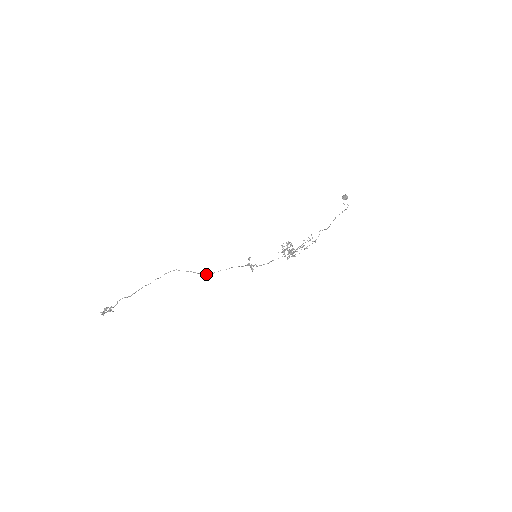
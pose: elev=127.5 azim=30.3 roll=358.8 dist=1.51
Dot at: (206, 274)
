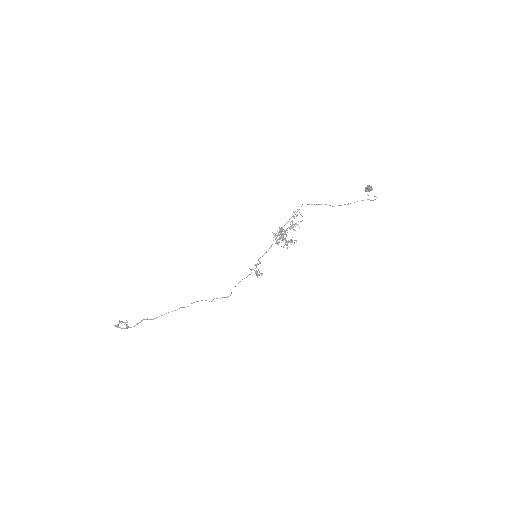
Dot at: (225, 297)
